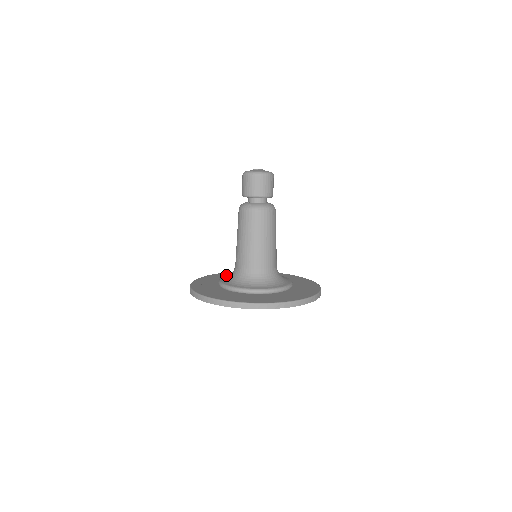
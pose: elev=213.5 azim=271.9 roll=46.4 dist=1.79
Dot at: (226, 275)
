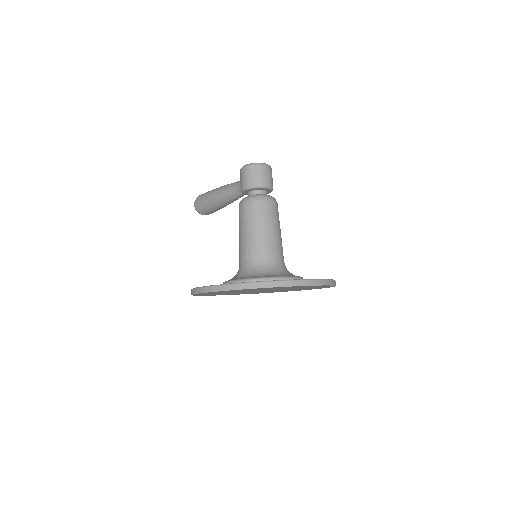
Dot at: occluded
